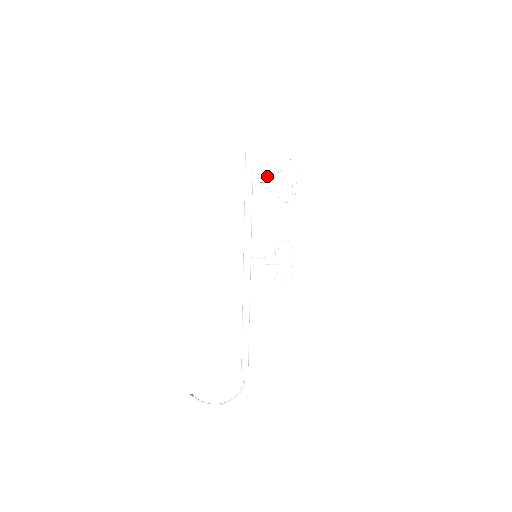
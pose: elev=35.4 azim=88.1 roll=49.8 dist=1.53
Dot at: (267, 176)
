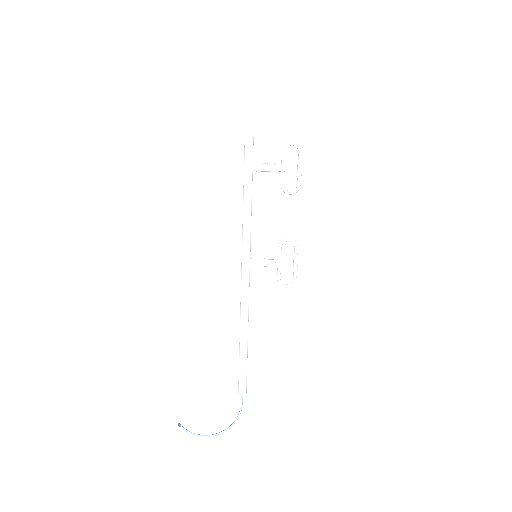
Dot at: (269, 164)
